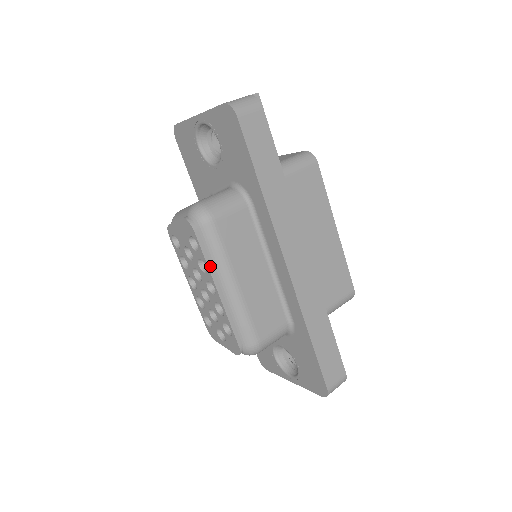
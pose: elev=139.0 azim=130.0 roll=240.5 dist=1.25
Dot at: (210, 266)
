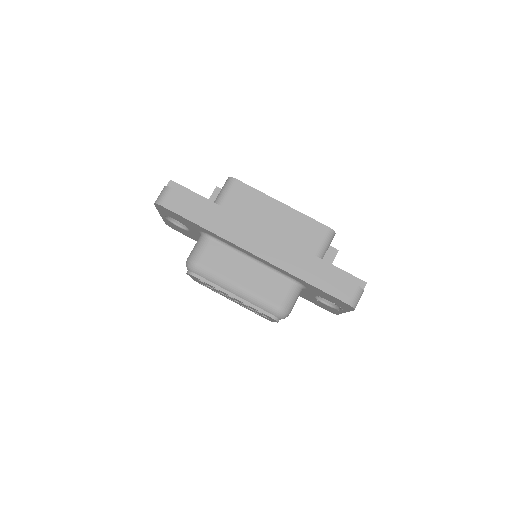
Dot at: (217, 287)
